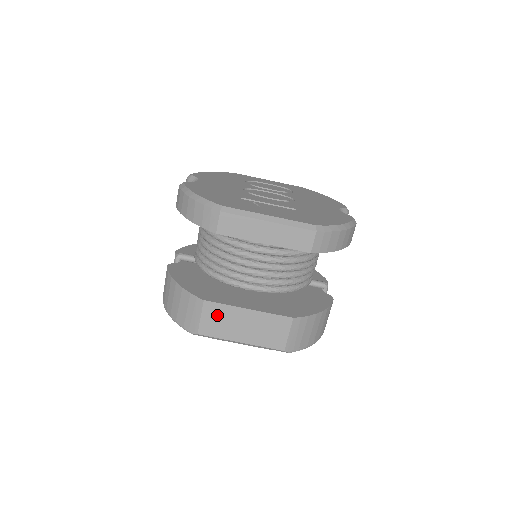
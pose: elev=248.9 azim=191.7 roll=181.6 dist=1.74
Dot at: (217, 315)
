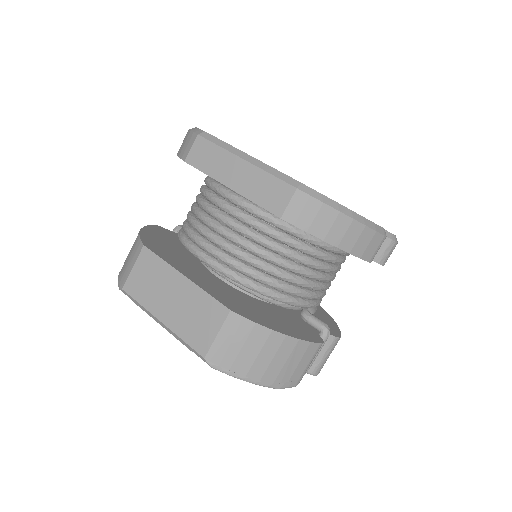
Dot at: (150, 271)
